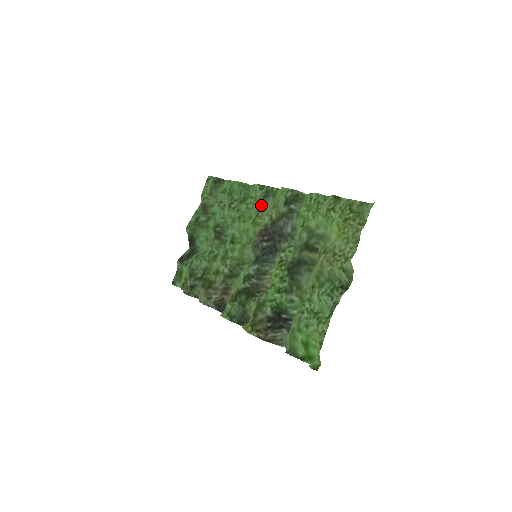
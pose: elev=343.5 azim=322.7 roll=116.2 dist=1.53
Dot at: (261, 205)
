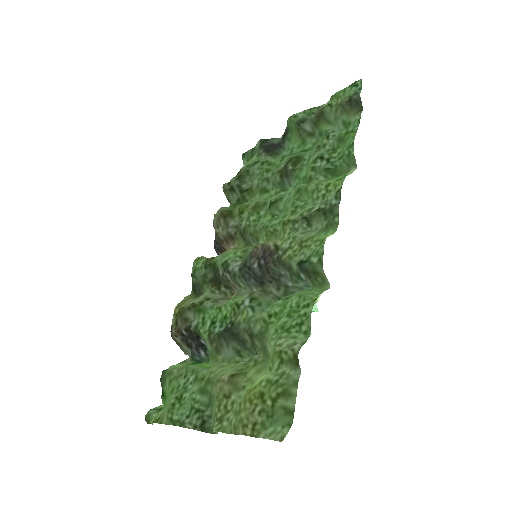
Dot at: (311, 215)
